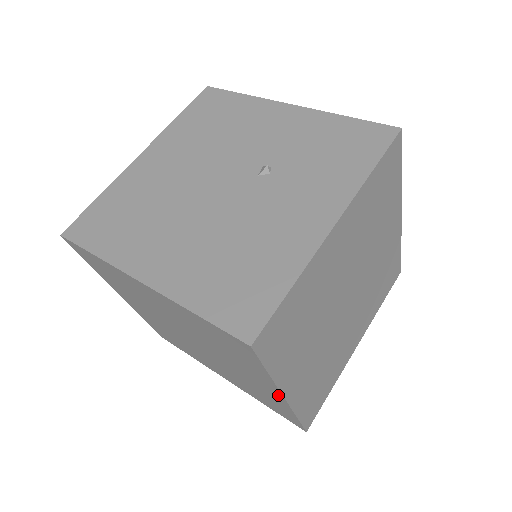
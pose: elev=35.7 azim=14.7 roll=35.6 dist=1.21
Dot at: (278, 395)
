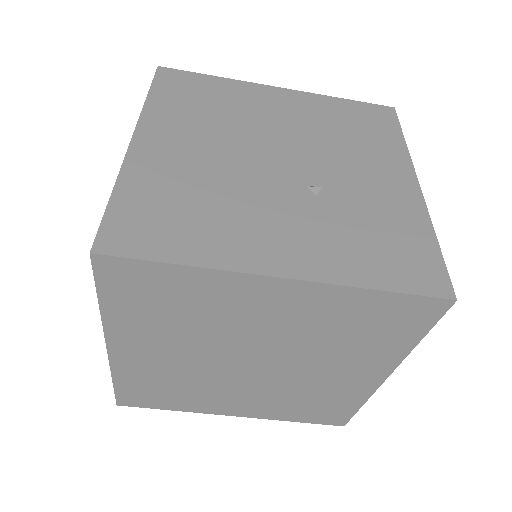
Dot at: occluded
